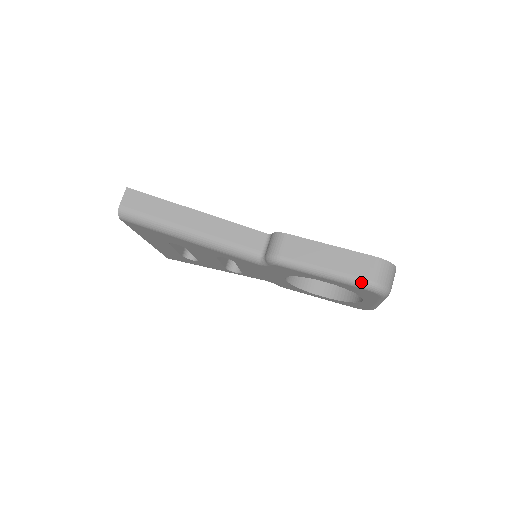
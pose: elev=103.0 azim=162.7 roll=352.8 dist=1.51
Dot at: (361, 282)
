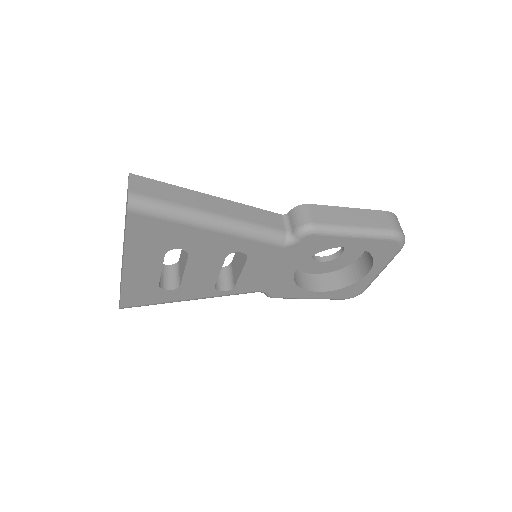
Dot at: (389, 232)
